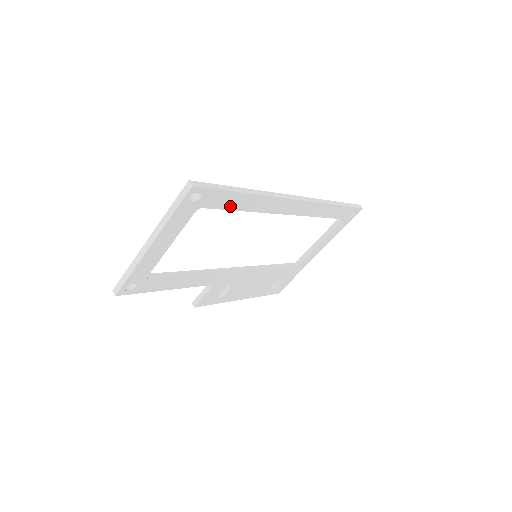
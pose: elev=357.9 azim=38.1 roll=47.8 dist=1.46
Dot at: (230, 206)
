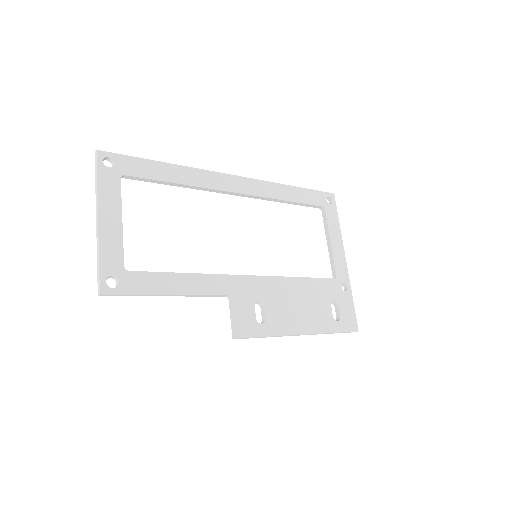
Dot at: (156, 176)
